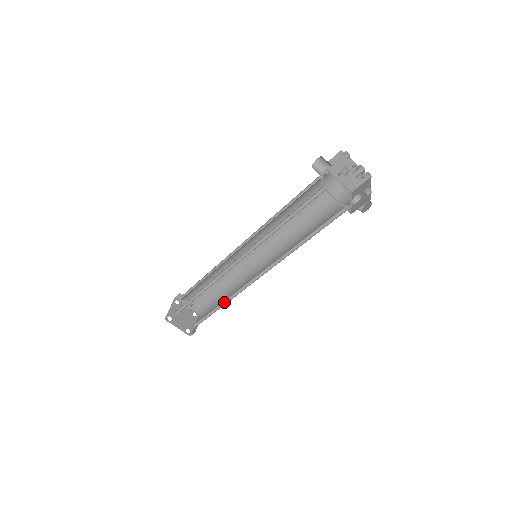
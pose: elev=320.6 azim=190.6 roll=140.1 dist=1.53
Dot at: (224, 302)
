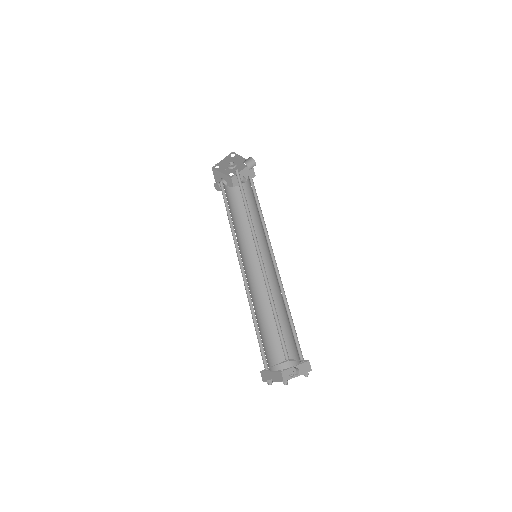
Dot at: (274, 305)
